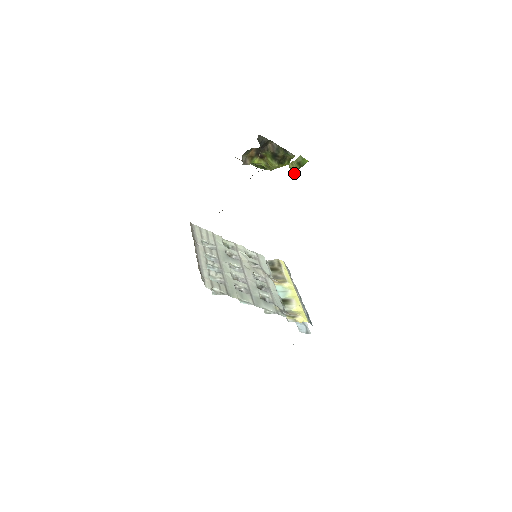
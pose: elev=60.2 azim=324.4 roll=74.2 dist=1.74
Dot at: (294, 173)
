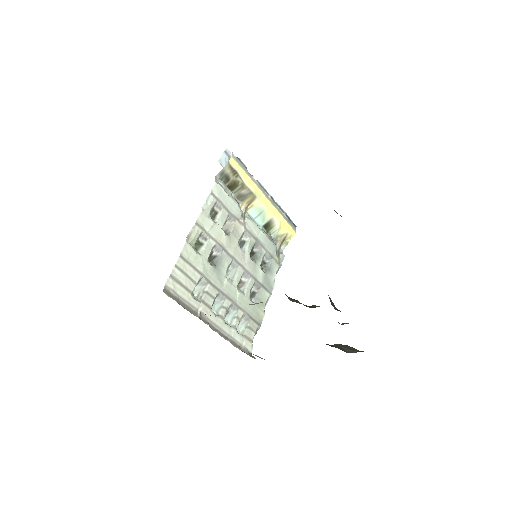
Dot at: occluded
